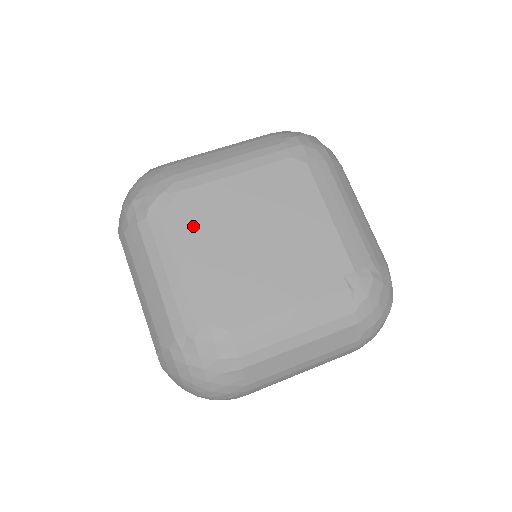
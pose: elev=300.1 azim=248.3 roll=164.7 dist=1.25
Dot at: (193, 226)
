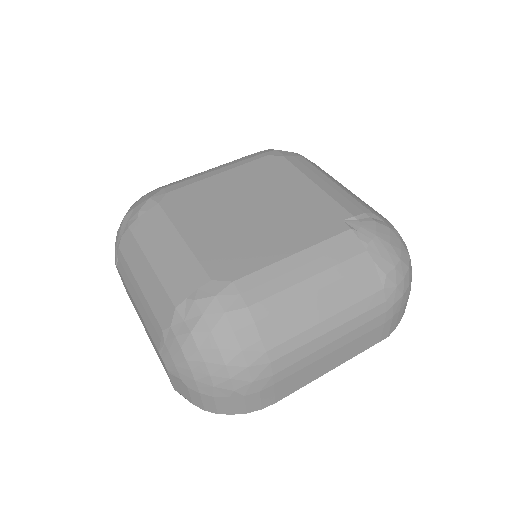
Dot at: (183, 214)
